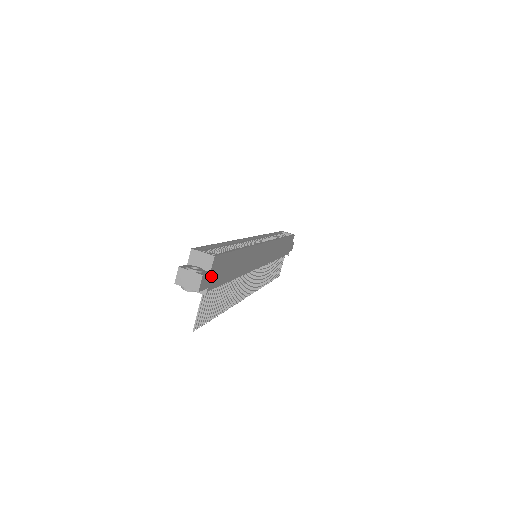
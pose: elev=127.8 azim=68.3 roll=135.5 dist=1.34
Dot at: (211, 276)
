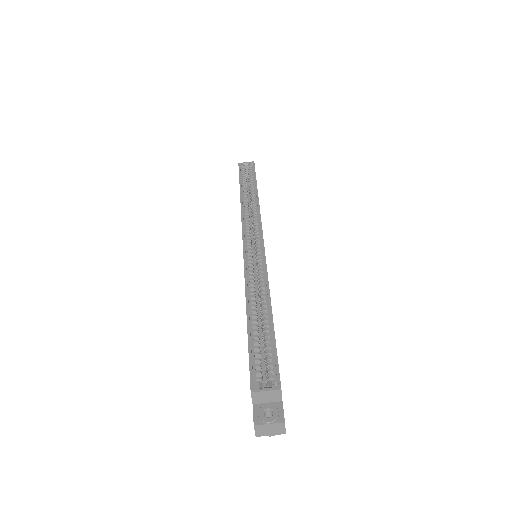
Dot at: (281, 399)
